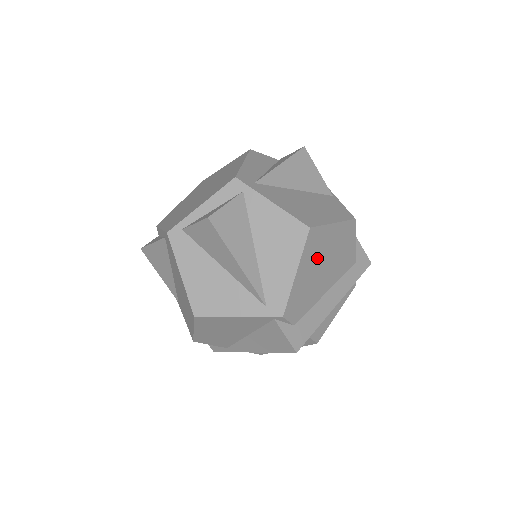
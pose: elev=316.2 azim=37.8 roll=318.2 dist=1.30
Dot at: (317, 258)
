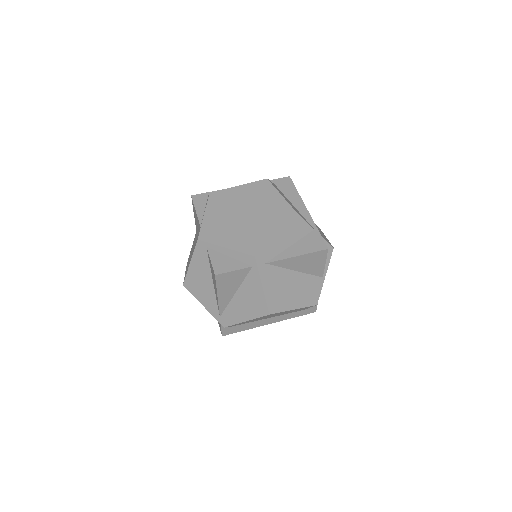
Dot at: (268, 316)
